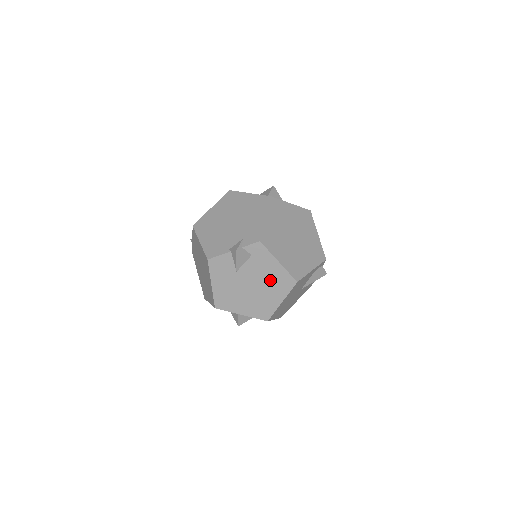
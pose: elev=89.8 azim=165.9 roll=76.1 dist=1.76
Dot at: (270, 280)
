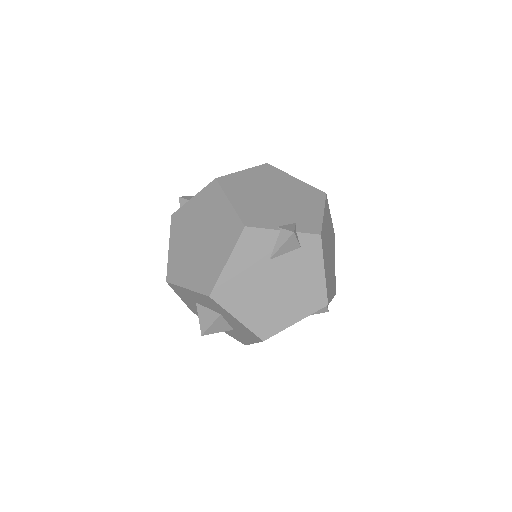
Dot at: (301, 289)
